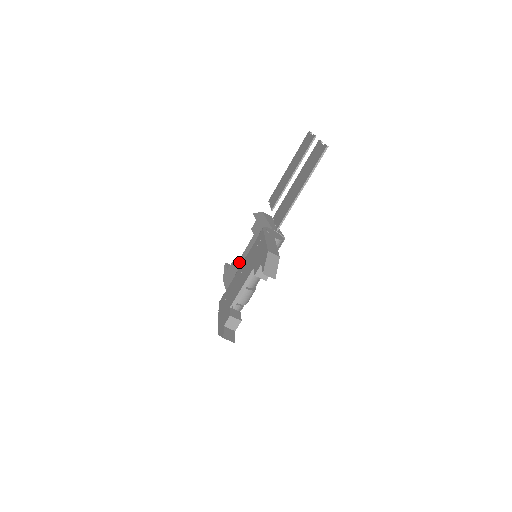
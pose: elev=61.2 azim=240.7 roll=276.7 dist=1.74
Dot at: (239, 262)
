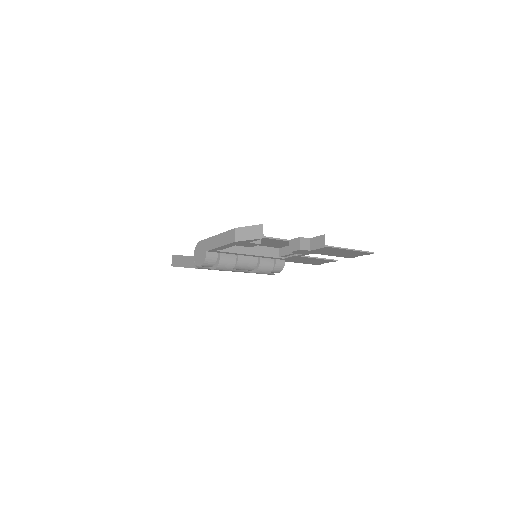
Dot at: occluded
